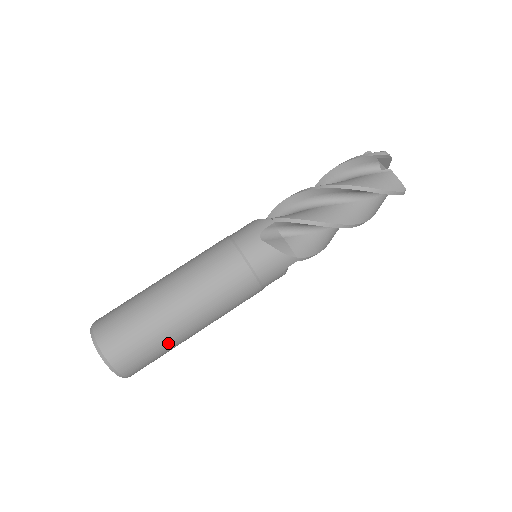
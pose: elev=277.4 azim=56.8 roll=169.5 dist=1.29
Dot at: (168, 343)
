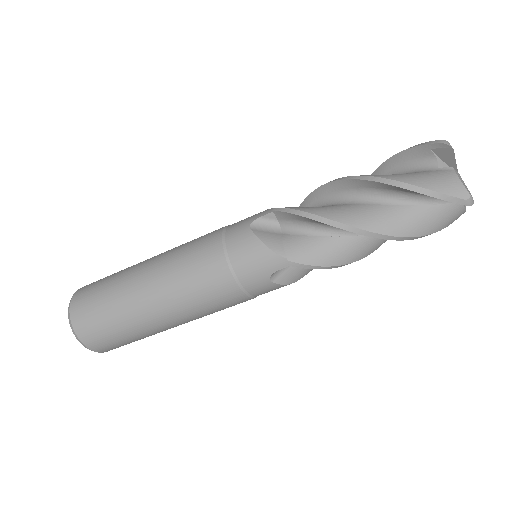
Dot at: occluded
